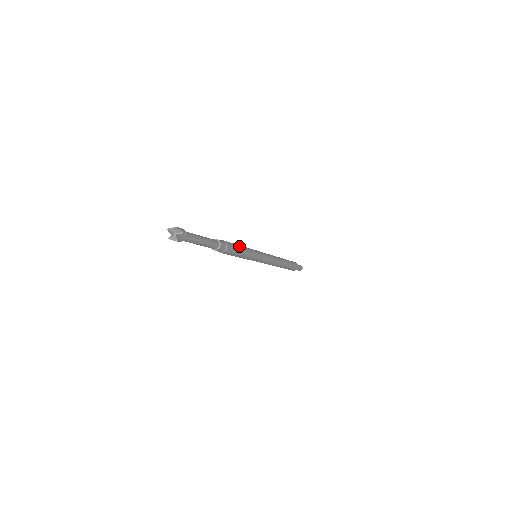
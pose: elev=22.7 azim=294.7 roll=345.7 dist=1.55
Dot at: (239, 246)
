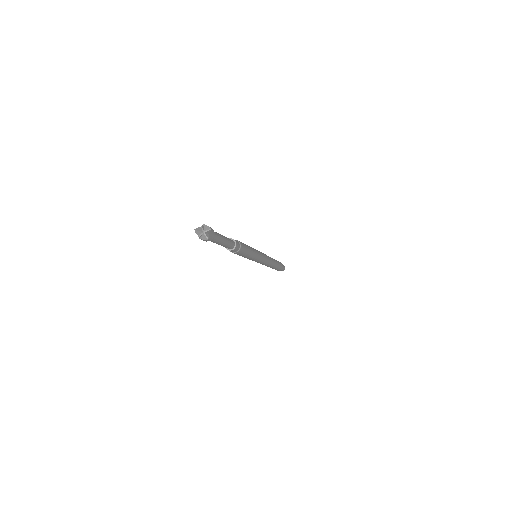
Dot at: (245, 244)
